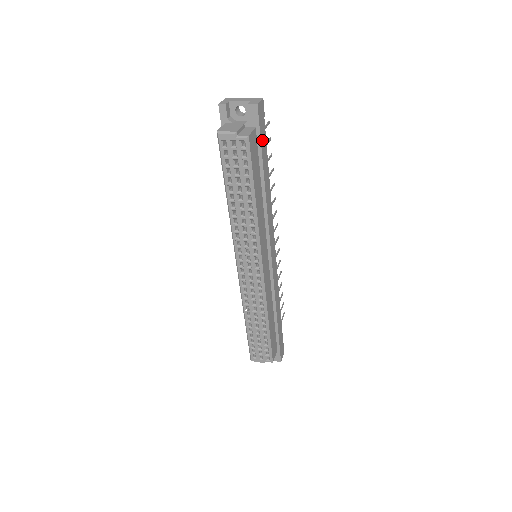
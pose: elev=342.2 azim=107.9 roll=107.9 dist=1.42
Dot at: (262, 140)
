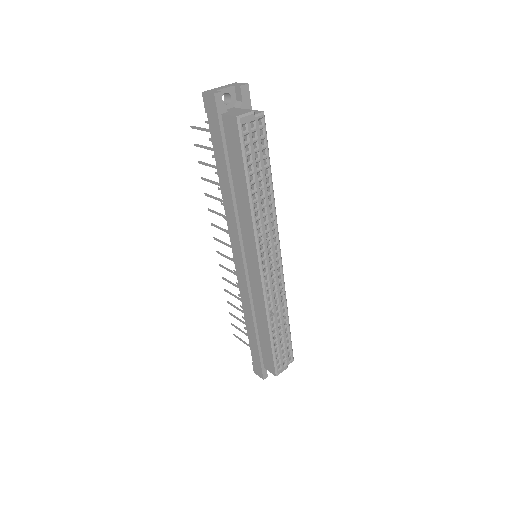
Dot at: occluded
